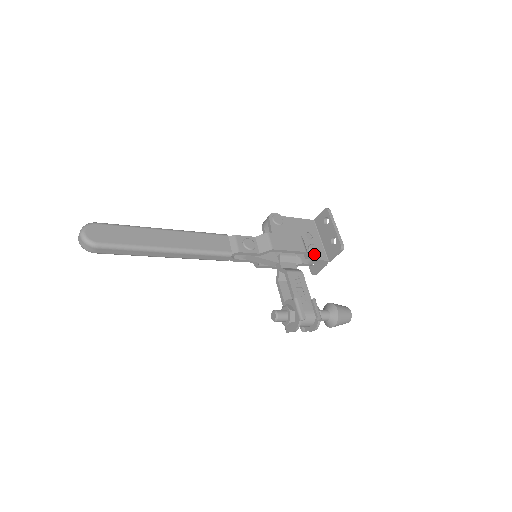
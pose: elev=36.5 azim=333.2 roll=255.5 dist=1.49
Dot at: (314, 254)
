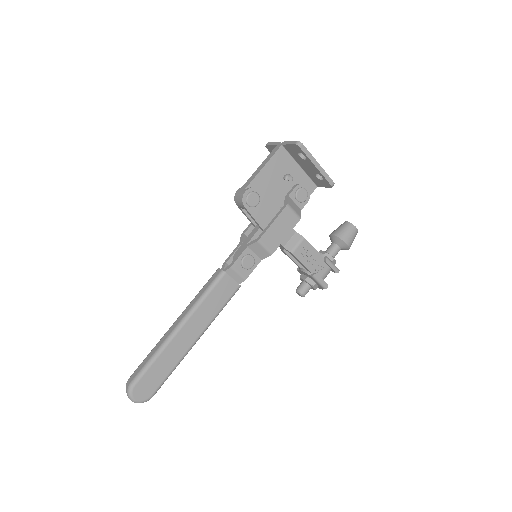
Dot at: (304, 201)
